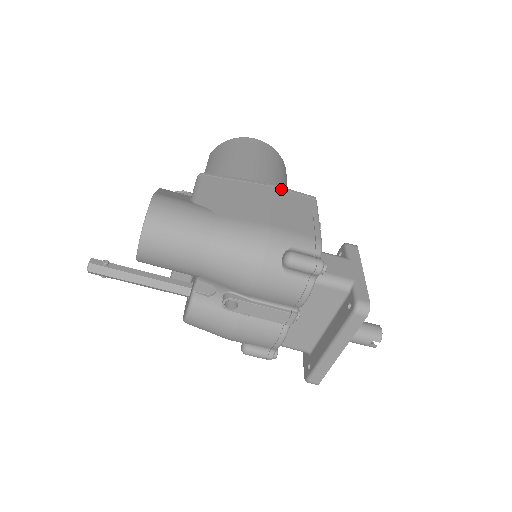
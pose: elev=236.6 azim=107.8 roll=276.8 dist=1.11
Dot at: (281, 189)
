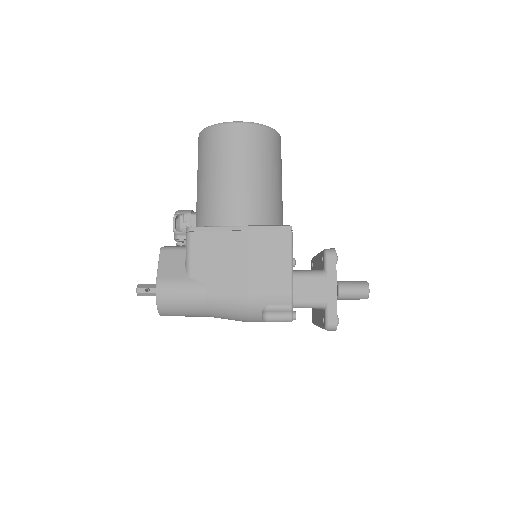
Dot at: (258, 231)
